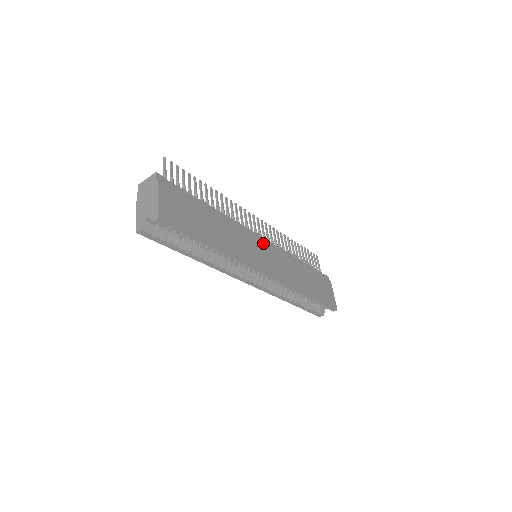
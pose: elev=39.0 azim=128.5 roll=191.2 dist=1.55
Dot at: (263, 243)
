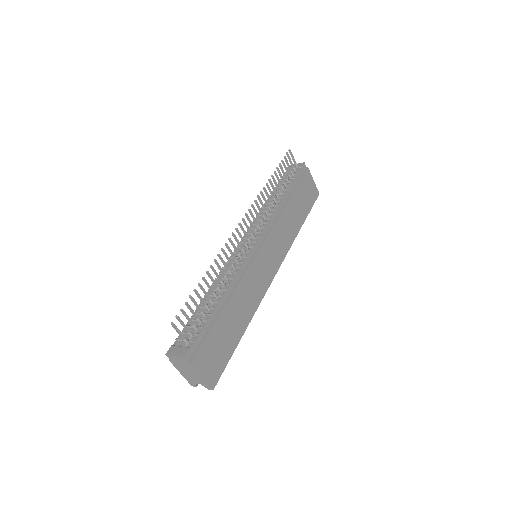
Dot at: (261, 250)
